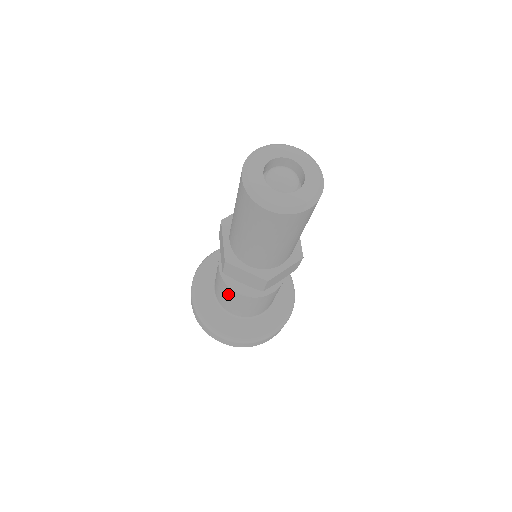
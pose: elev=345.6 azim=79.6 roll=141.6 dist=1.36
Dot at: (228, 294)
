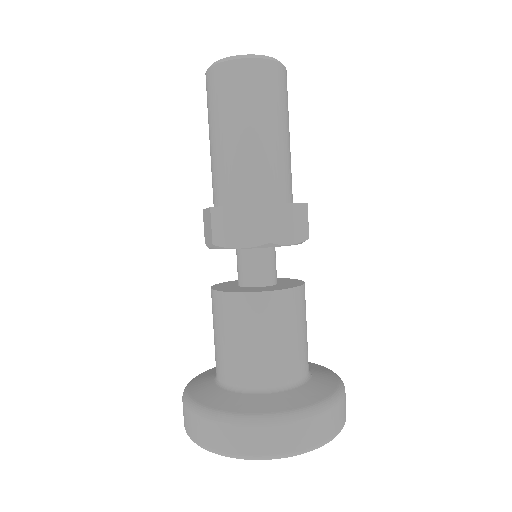
Dot at: occluded
